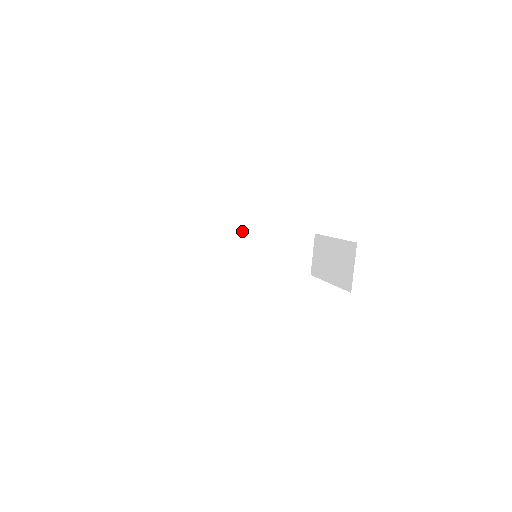
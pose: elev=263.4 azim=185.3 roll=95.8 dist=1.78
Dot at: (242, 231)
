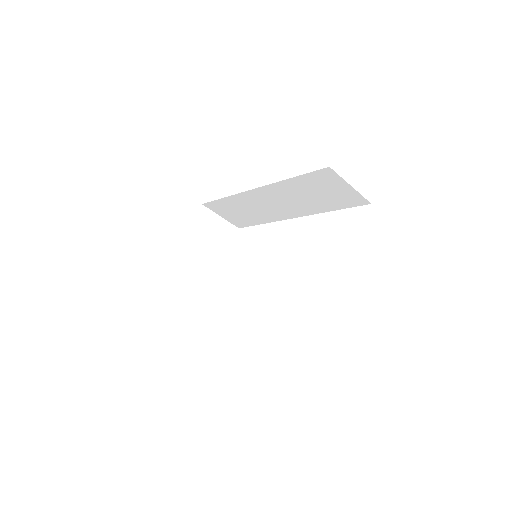
Dot at: (254, 192)
